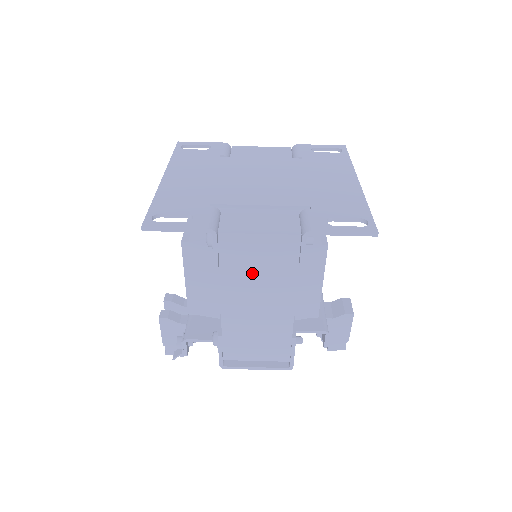
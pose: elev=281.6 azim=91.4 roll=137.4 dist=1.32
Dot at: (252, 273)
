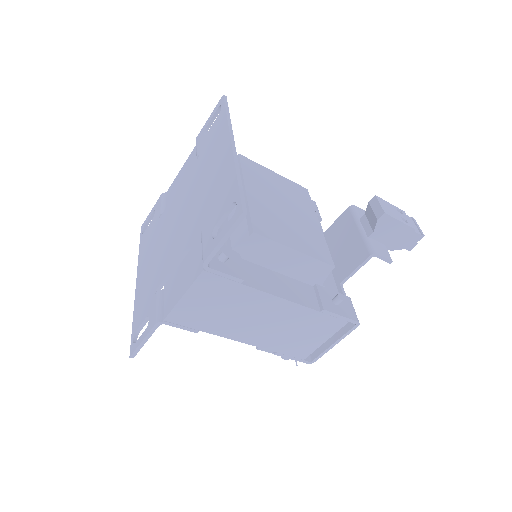
Dot at: (222, 314)
